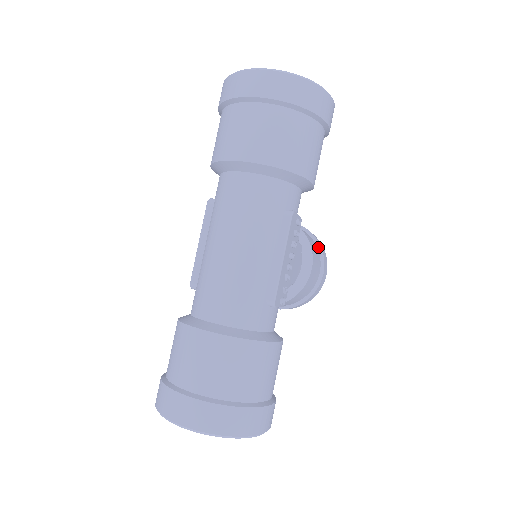
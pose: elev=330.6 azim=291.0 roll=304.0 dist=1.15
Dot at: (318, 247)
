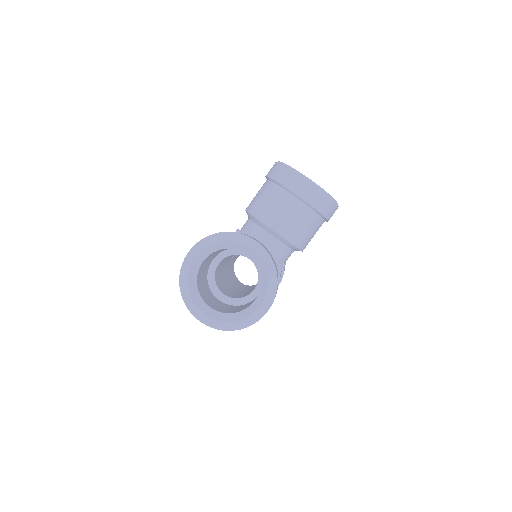
Dot at: (321, 216)
